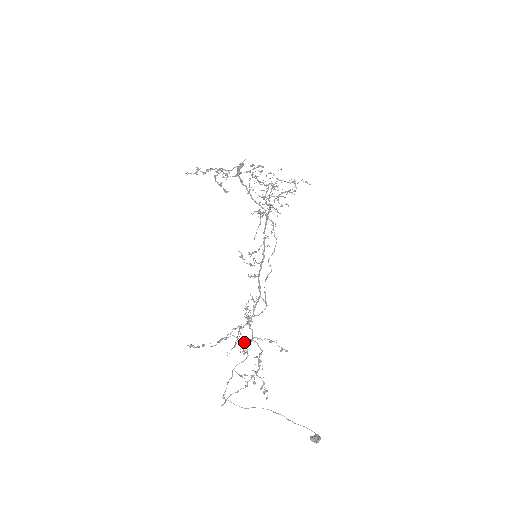
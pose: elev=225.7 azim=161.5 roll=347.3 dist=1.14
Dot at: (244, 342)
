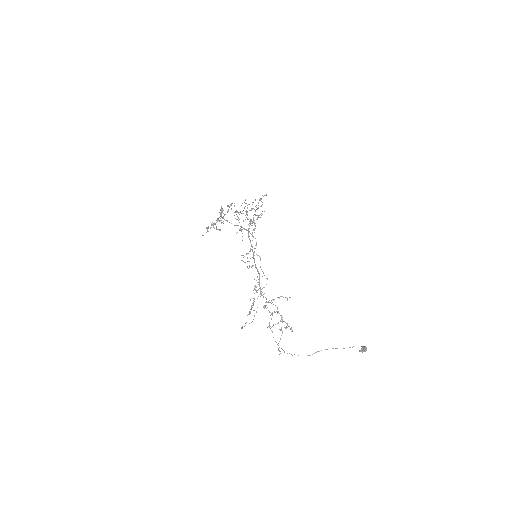
Dot at: (263, 306)
